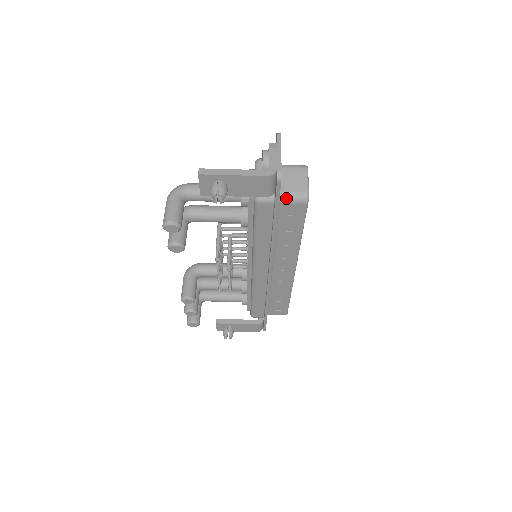
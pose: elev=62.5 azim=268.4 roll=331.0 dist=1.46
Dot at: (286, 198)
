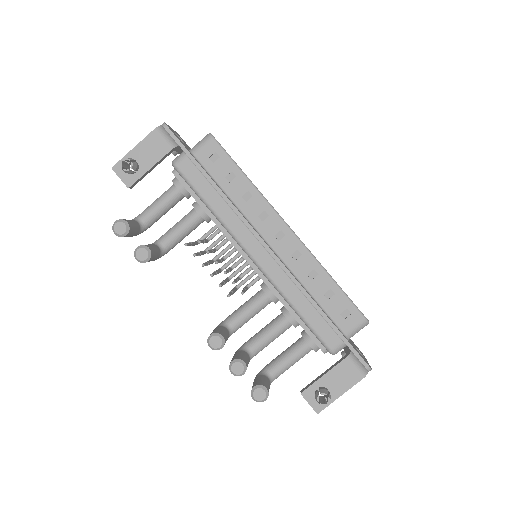
Dot at: (195, 148)
